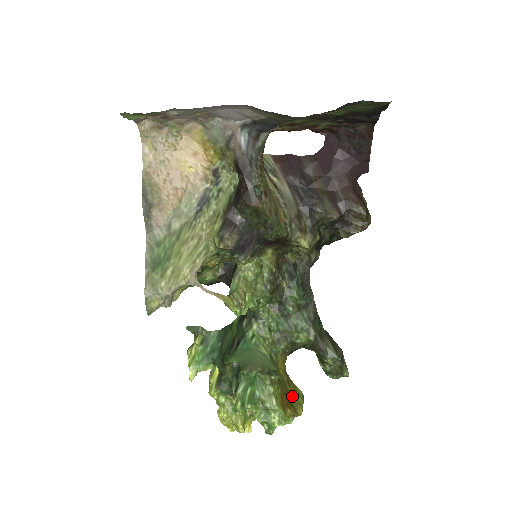
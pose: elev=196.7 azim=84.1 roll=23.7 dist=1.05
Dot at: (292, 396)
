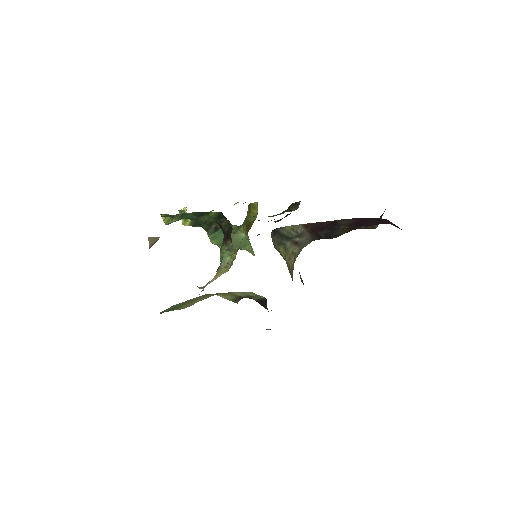
Dot at: (251, 218)
